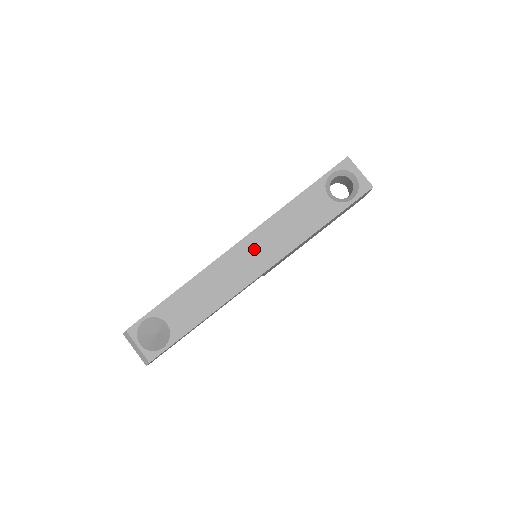
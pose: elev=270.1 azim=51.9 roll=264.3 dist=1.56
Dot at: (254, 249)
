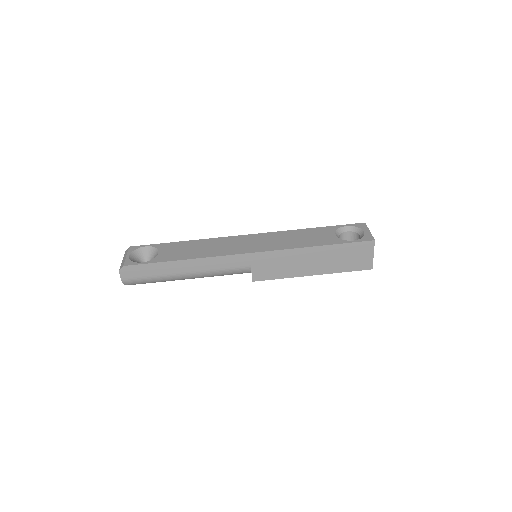
Dot at: (257, 240)
